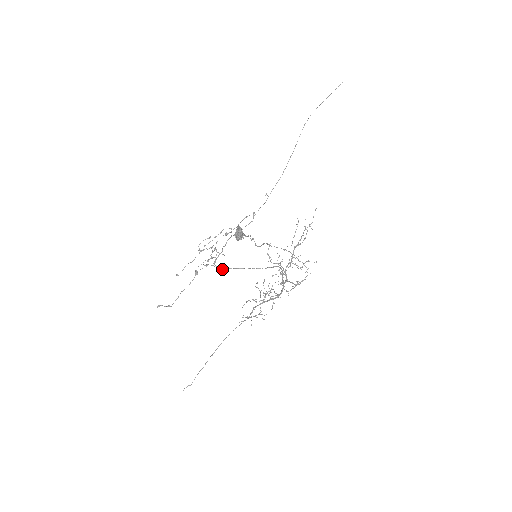
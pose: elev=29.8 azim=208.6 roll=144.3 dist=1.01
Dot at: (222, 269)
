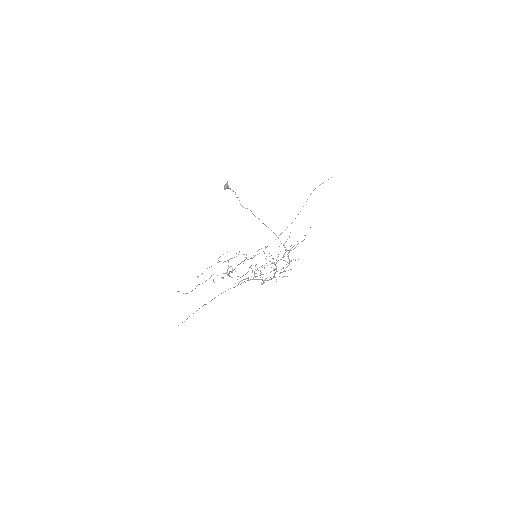
Dot at: occluded
